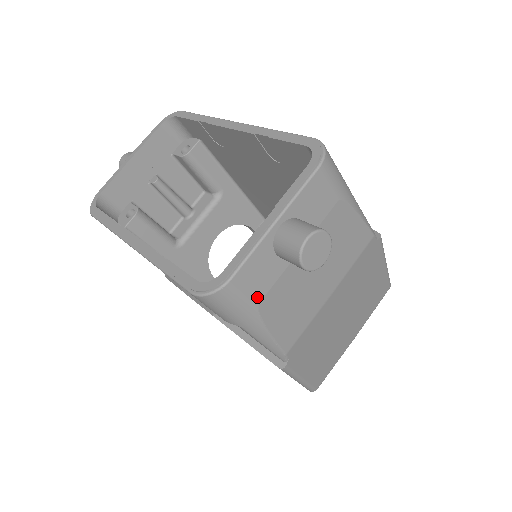
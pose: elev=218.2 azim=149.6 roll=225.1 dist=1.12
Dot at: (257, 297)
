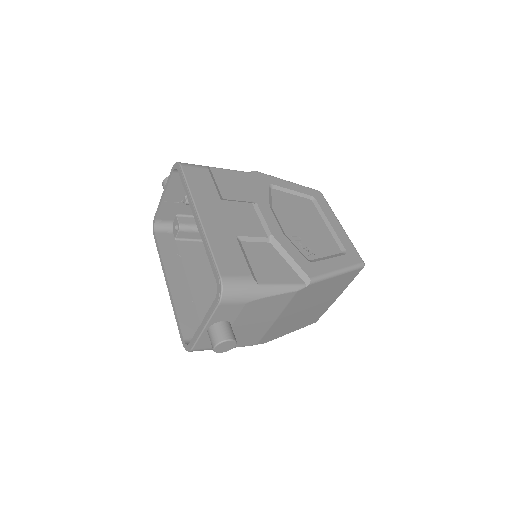
Dot at: occluded
